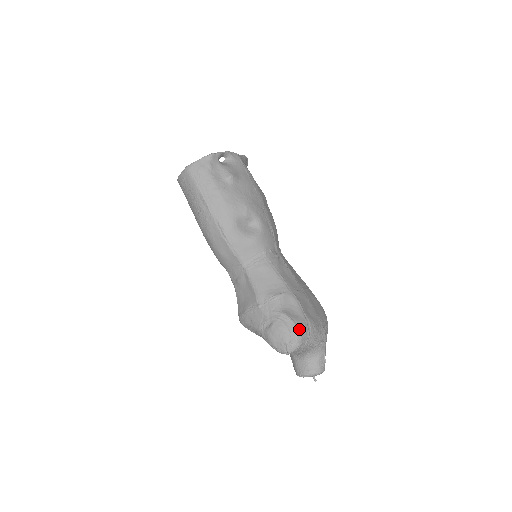
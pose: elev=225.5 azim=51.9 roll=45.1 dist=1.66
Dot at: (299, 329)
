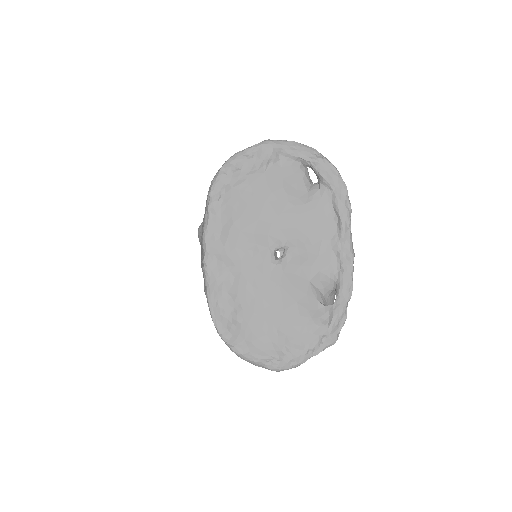
Dot at: occluded
